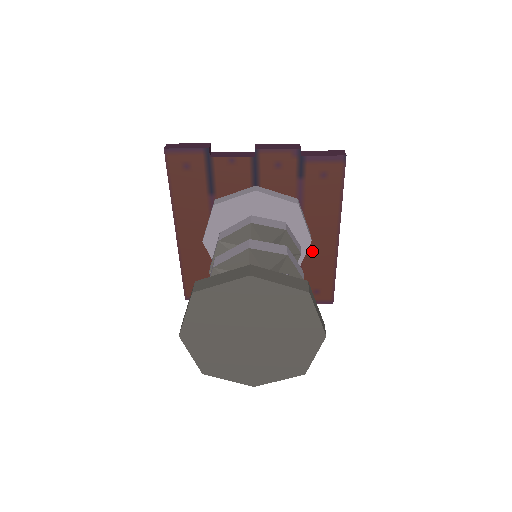
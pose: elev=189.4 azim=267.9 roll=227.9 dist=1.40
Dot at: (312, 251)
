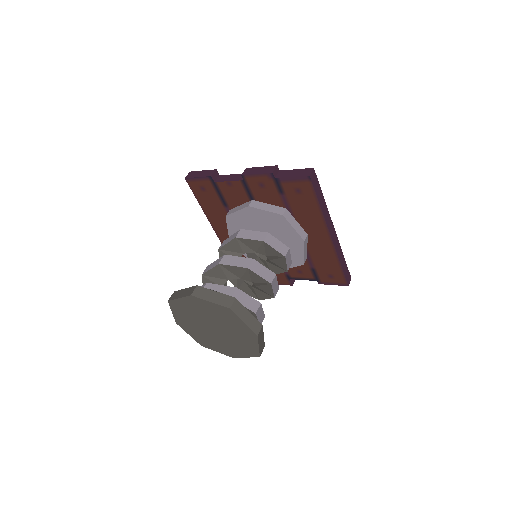
Dot at: (314, 246)
